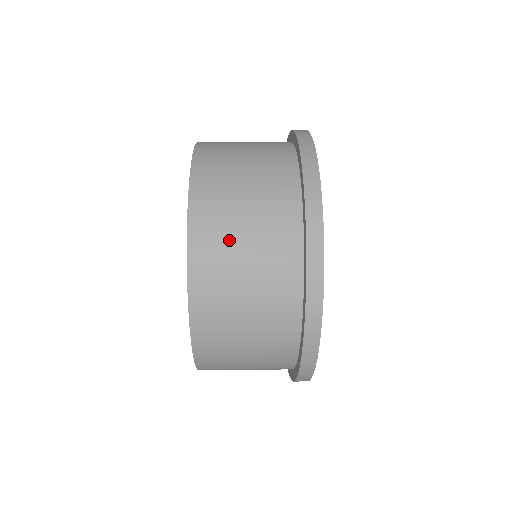
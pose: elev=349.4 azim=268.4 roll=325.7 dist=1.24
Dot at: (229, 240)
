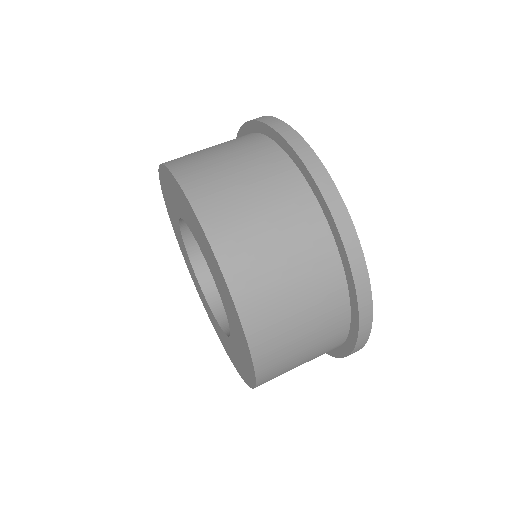
Dot at: (284, 320)
